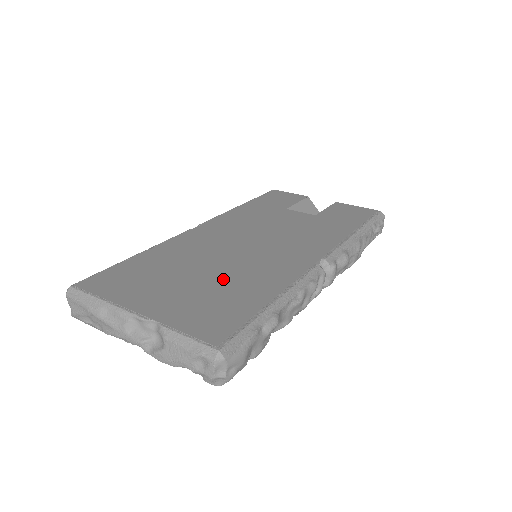
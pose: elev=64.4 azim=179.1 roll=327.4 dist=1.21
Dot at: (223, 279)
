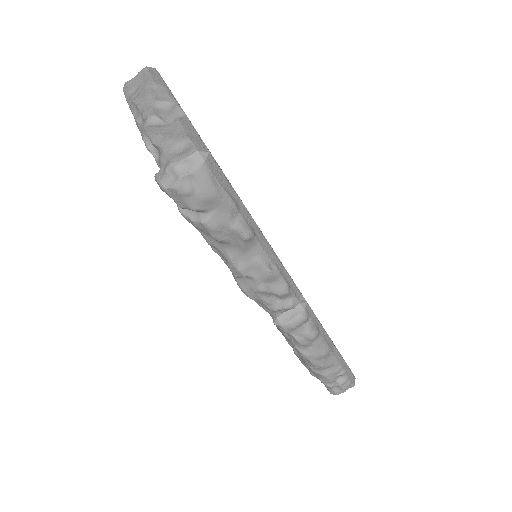
Dot at: occluded
